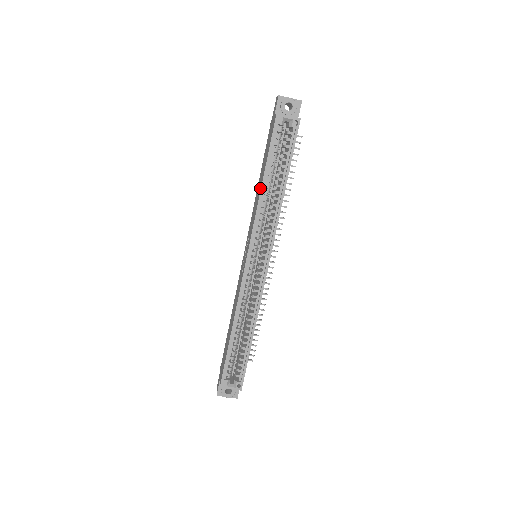
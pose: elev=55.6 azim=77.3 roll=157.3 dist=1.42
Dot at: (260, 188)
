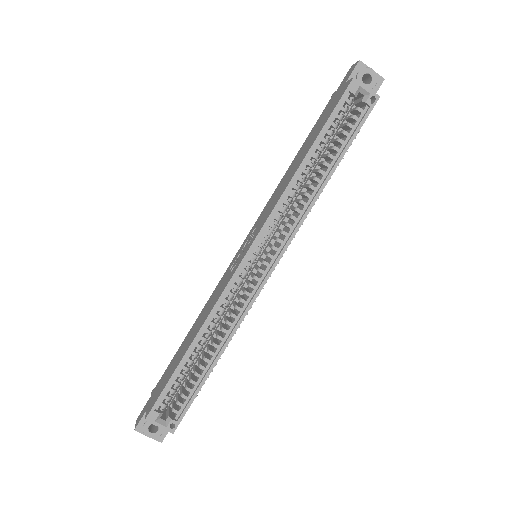
Dot at: (297, 166)
